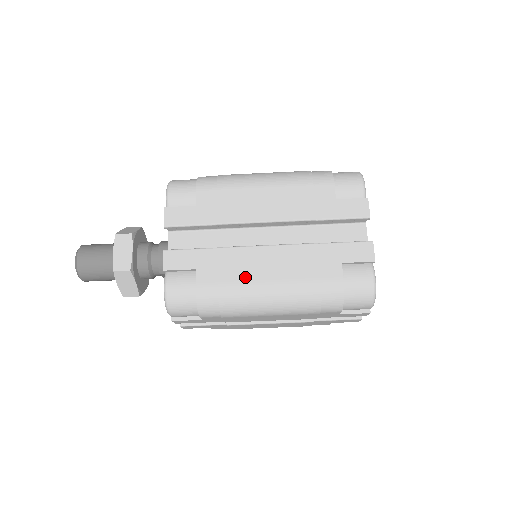
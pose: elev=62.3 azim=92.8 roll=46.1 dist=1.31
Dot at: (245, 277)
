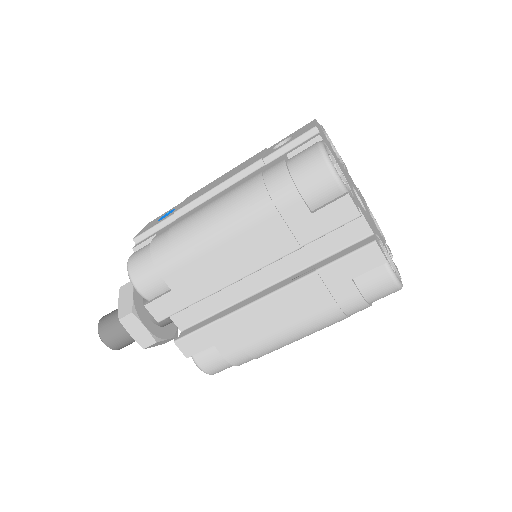
Dot at: (263, 334)
